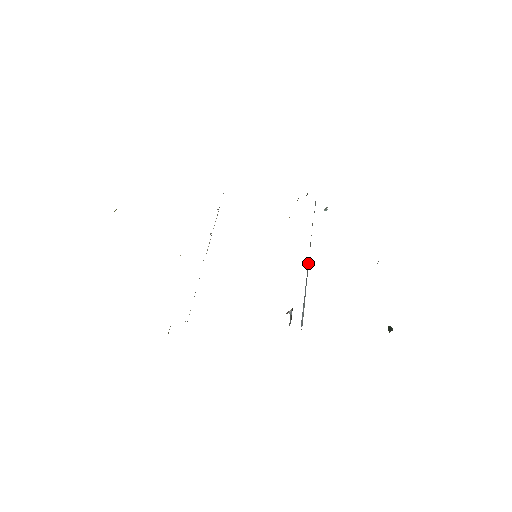
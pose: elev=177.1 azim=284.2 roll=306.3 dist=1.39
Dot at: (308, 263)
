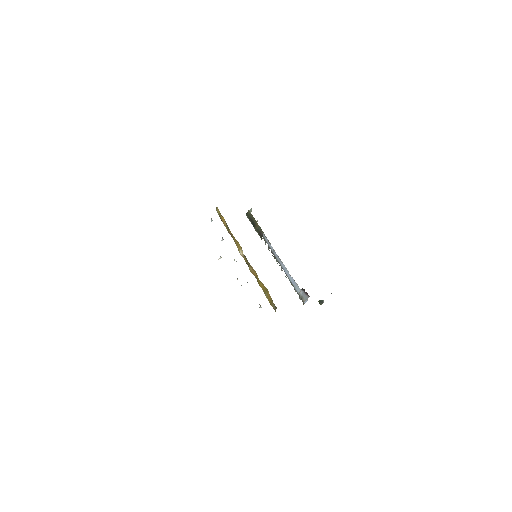
Dot at: (277, 260)
